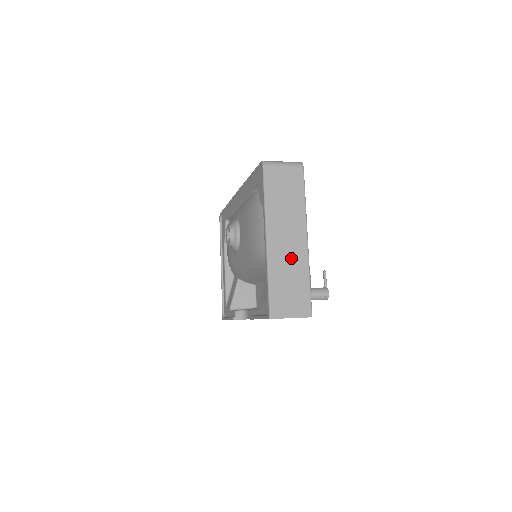
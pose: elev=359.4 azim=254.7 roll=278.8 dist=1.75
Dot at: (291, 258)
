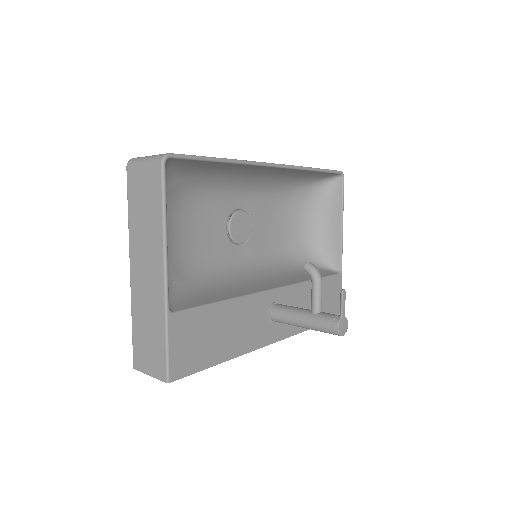
Dot at: (149, 298)
